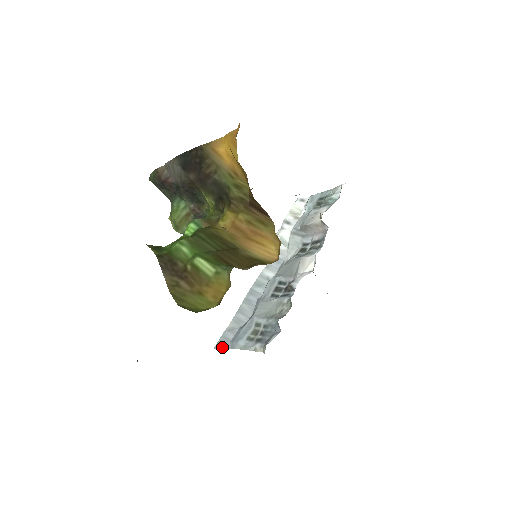
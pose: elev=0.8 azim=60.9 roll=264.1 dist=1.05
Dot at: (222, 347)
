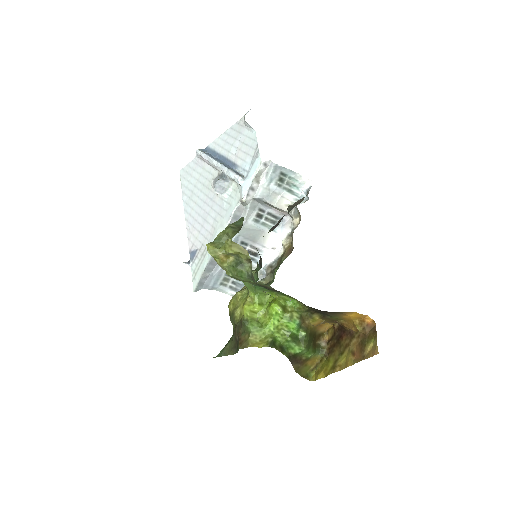
Dot at: occluded
